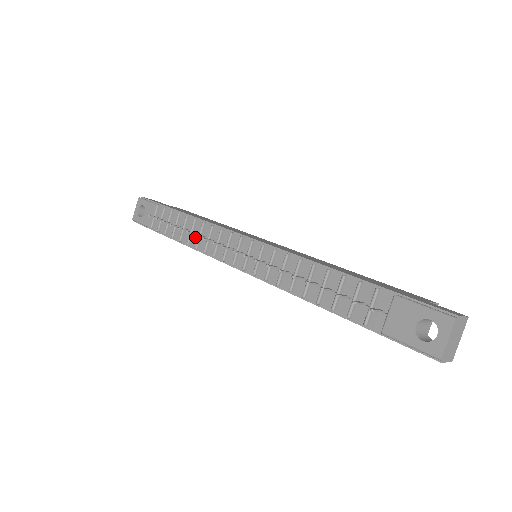
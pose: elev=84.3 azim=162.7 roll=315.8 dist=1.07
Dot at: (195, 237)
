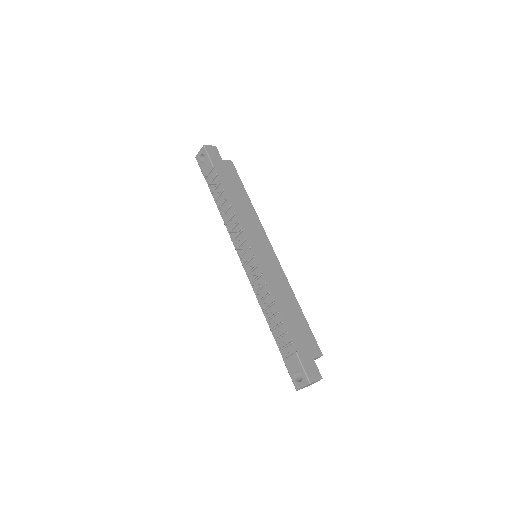
Dot at: (227, 216)
